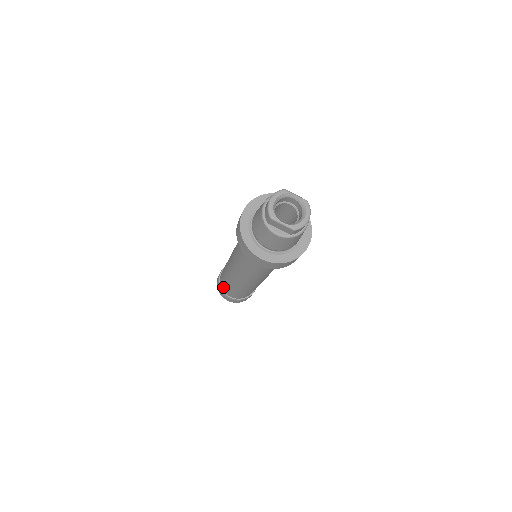
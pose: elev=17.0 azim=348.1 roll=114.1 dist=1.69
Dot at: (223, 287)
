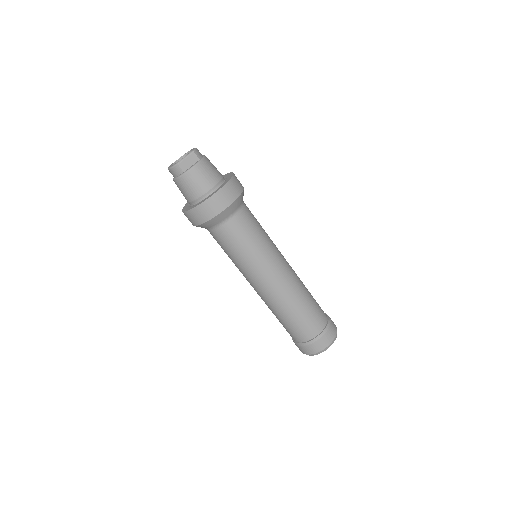
Dot at: (304, 335)
